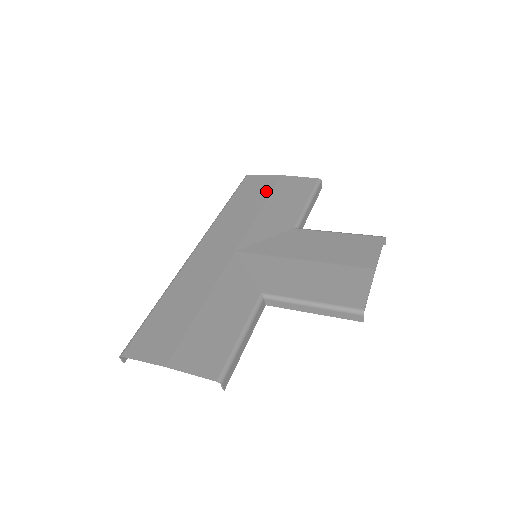
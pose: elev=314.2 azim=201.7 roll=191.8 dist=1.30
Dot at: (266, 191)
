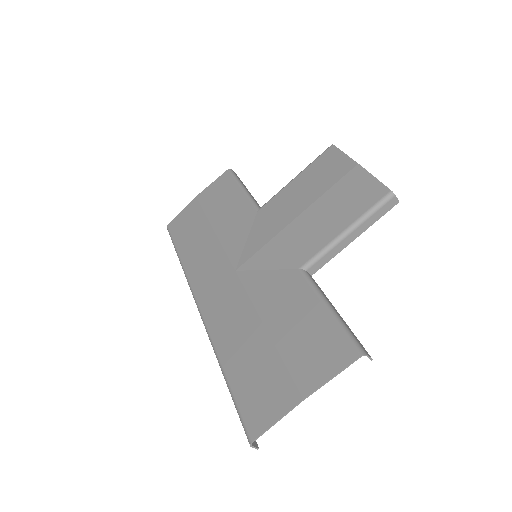
Dot at: (199, 216)
